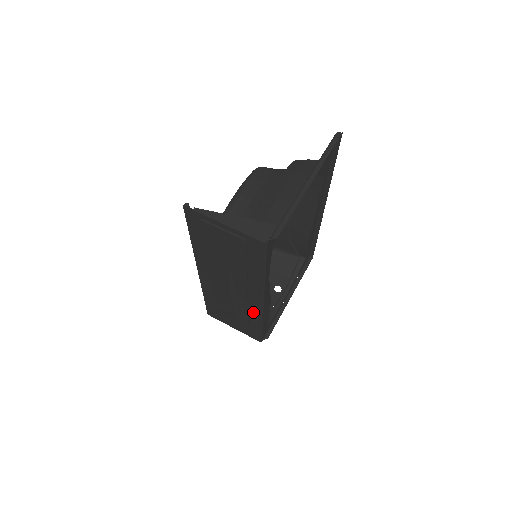
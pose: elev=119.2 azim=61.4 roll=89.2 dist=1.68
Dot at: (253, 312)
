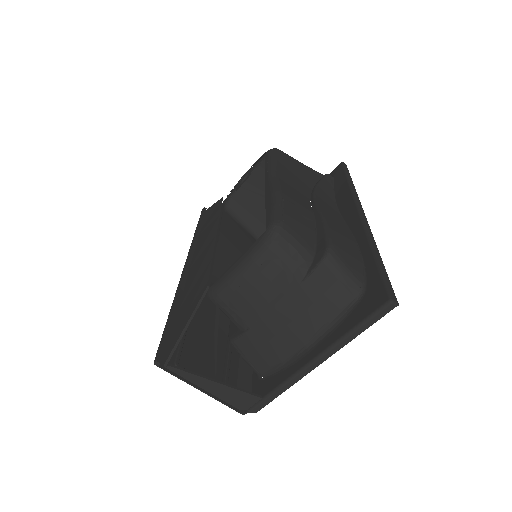
Dot at: occluded
